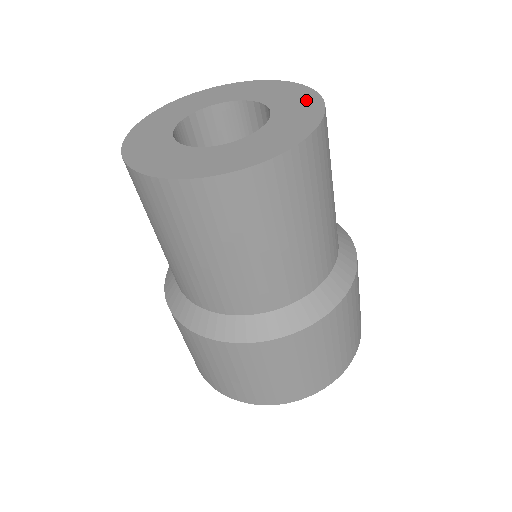
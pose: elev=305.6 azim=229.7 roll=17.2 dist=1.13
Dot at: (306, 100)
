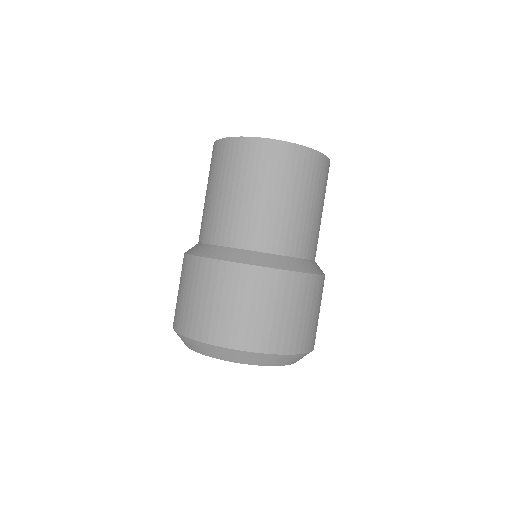
Dot at: occluded
